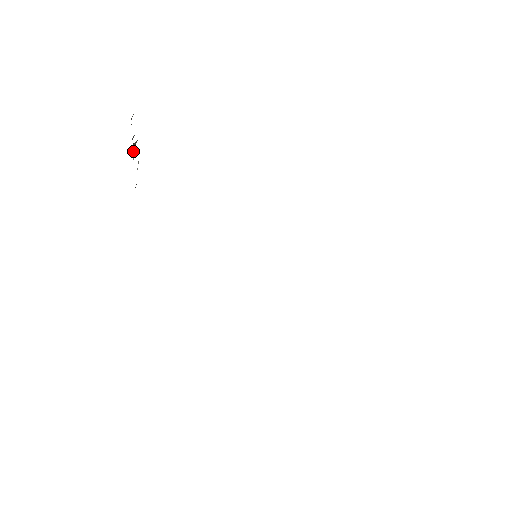
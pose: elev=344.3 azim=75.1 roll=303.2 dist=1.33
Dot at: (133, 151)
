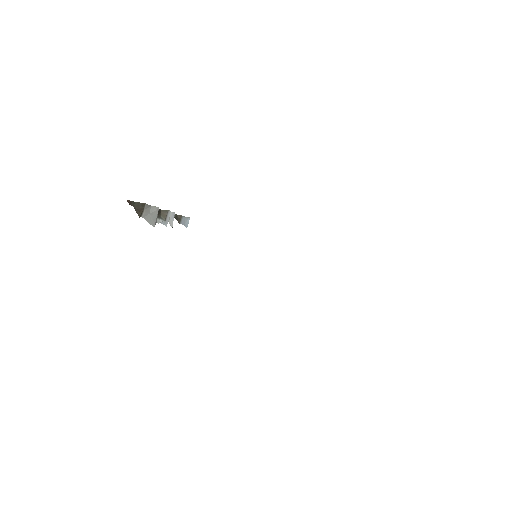
Dot at: (162, 219)
